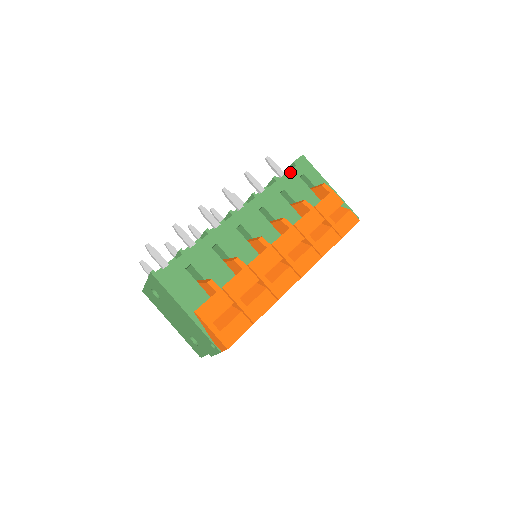
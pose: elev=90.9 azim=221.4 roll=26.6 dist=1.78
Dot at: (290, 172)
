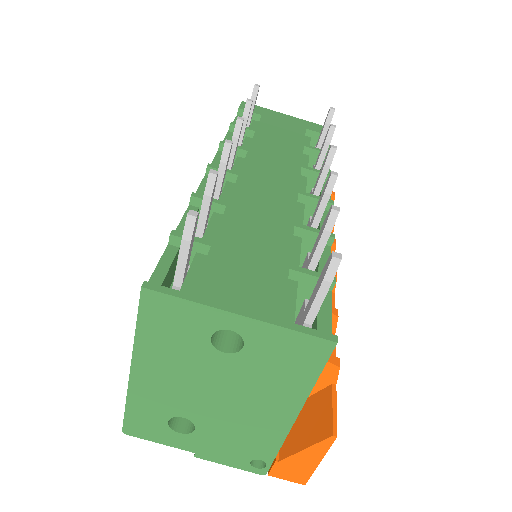
Dot at: occluded
